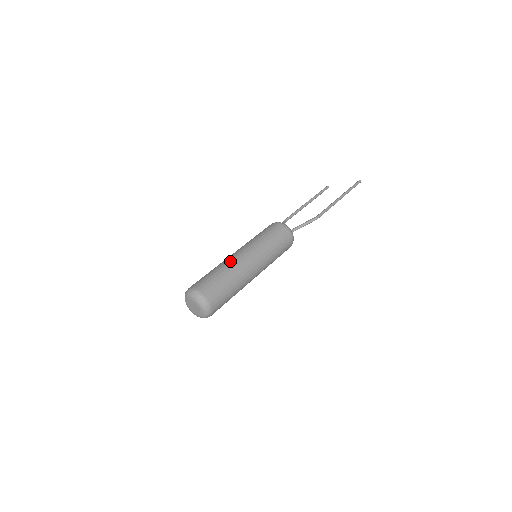
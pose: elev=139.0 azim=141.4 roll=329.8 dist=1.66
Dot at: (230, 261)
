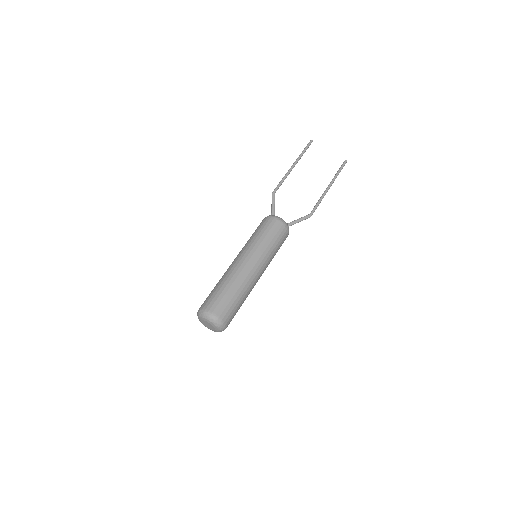
Dot at: (245, 279)
